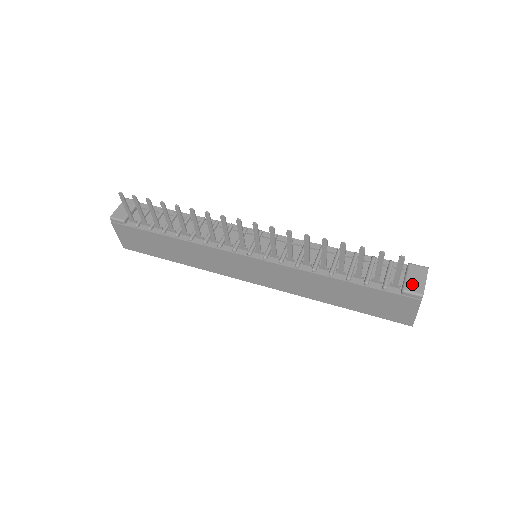
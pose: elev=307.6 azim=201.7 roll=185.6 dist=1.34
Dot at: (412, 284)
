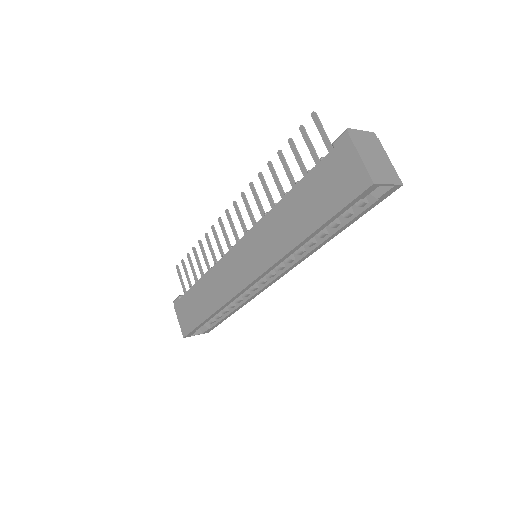
Dot at: occluded
